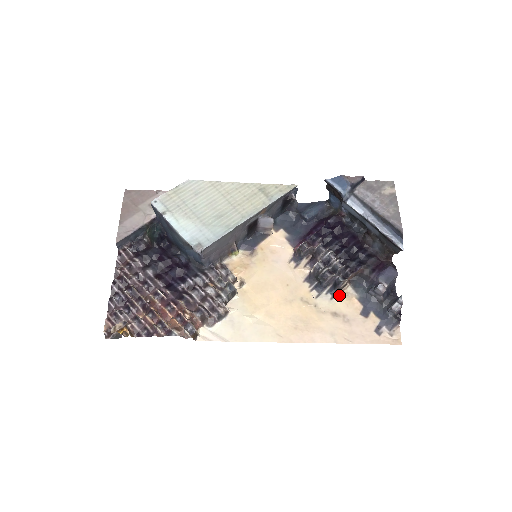
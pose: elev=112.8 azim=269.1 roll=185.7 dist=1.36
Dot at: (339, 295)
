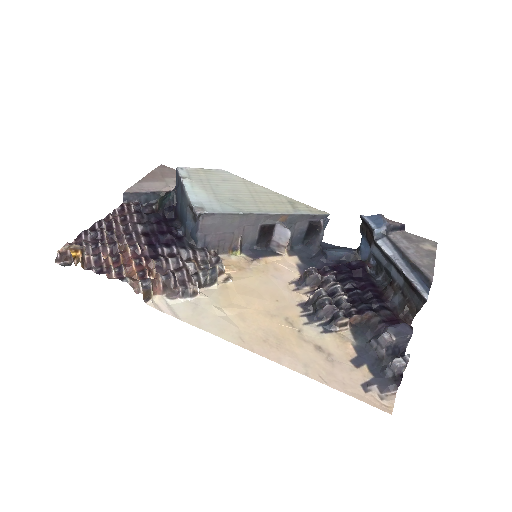
Dot at: (333, 333)
